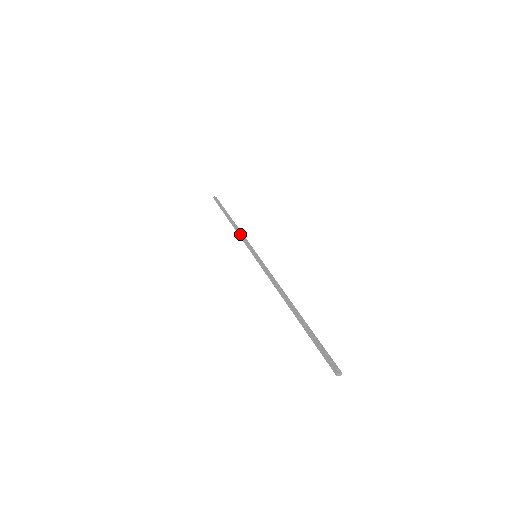
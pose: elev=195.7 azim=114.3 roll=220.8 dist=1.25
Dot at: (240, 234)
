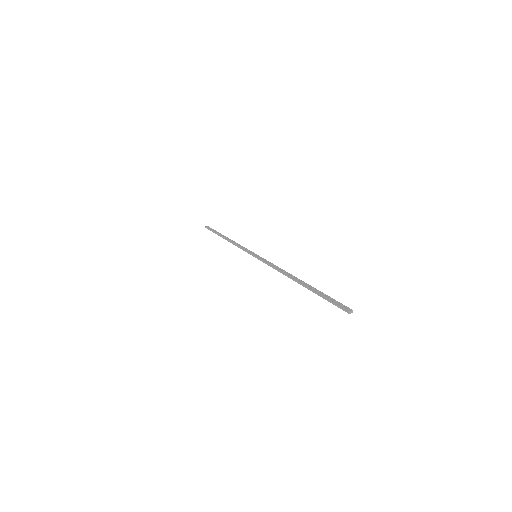
Dot at: (237, 245)
